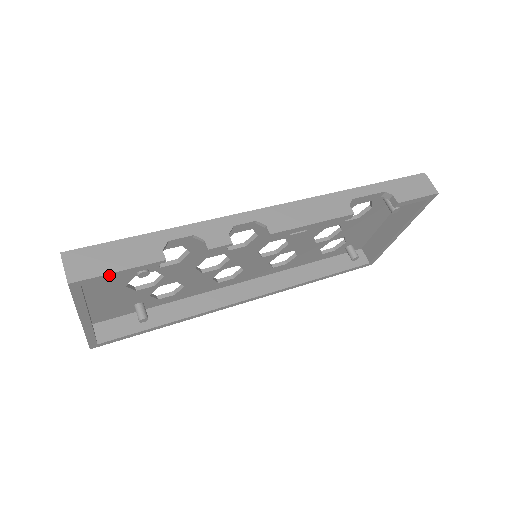
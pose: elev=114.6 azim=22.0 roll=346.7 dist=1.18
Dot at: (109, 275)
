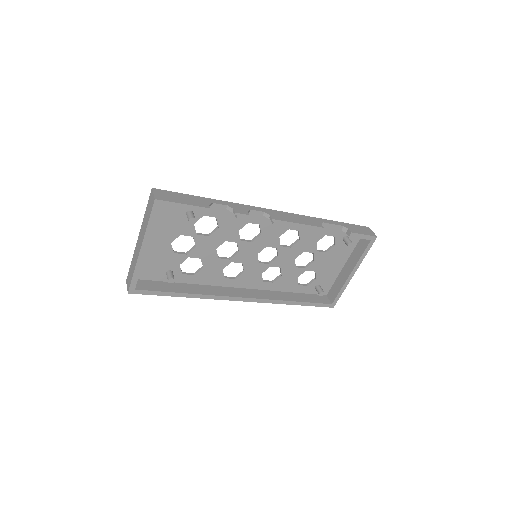
Dot at: (177, 205)
